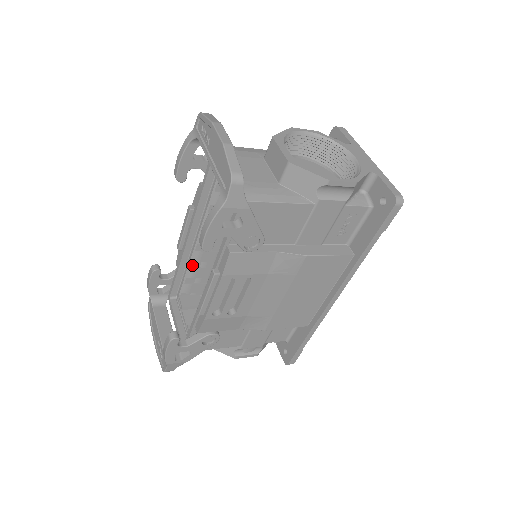
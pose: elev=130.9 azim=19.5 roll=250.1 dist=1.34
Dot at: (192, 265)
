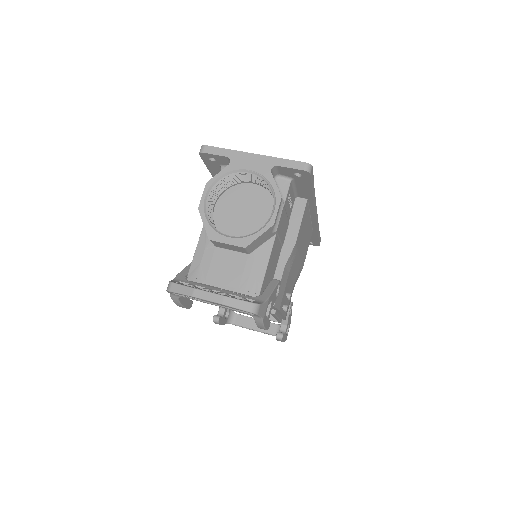
Dot at: occluded
